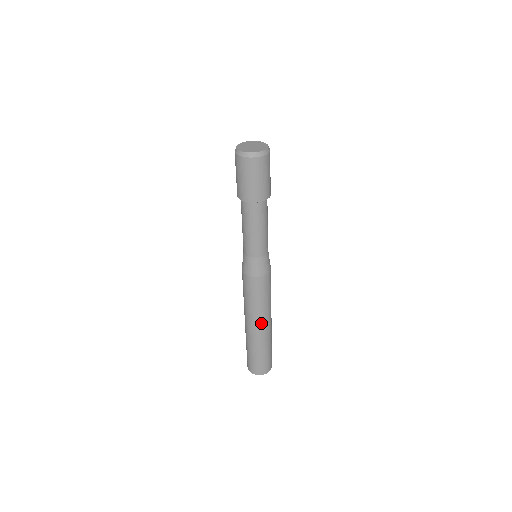
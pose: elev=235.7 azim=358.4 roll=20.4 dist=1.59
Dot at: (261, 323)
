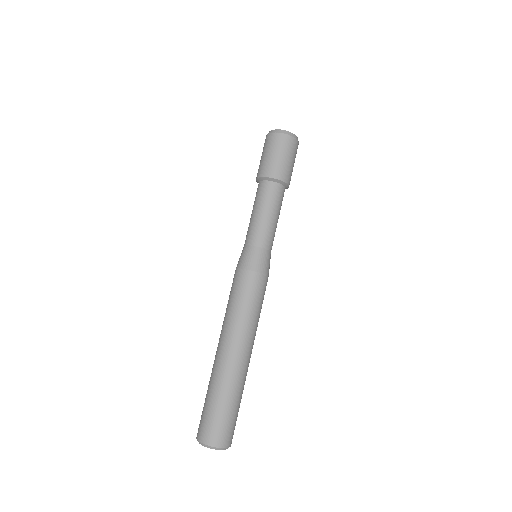
Dot at: (251, 347)
